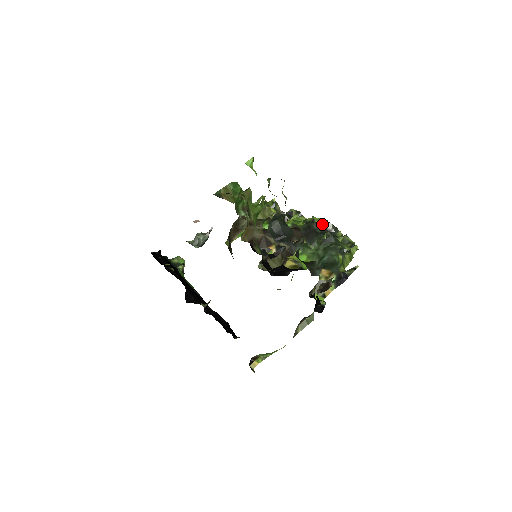
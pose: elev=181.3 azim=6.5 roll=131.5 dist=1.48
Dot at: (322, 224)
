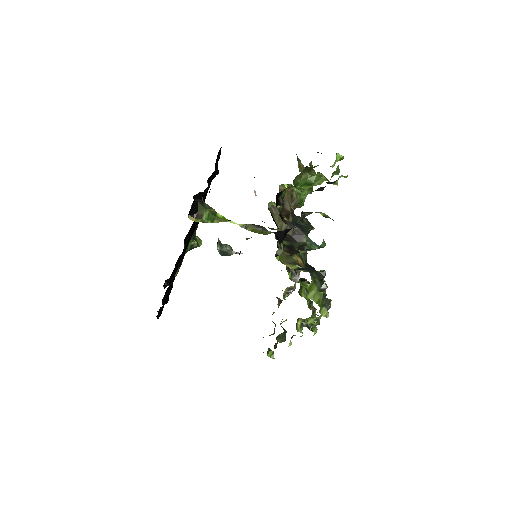
Dot at: occluded
